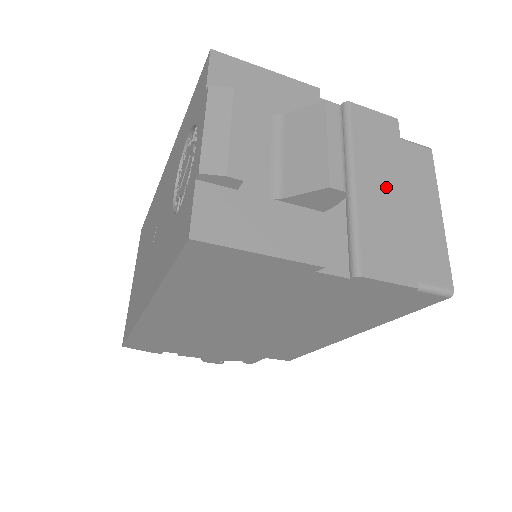
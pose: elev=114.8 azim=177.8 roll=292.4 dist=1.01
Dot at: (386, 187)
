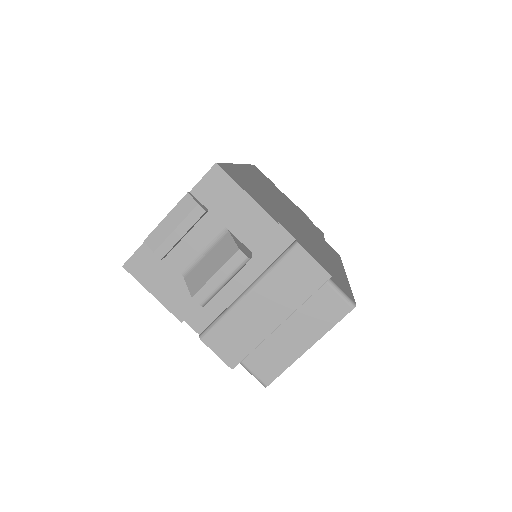
Dot at: (269, 310)
